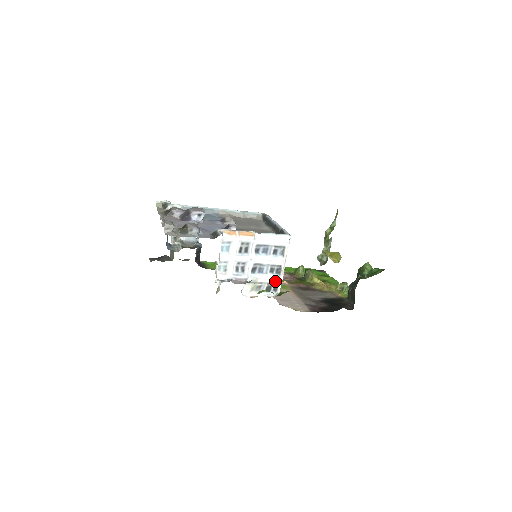
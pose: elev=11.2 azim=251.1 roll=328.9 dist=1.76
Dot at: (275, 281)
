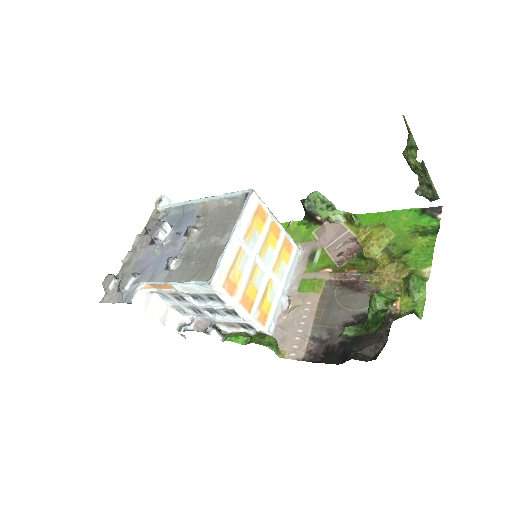
Dot at: (242, 321)
